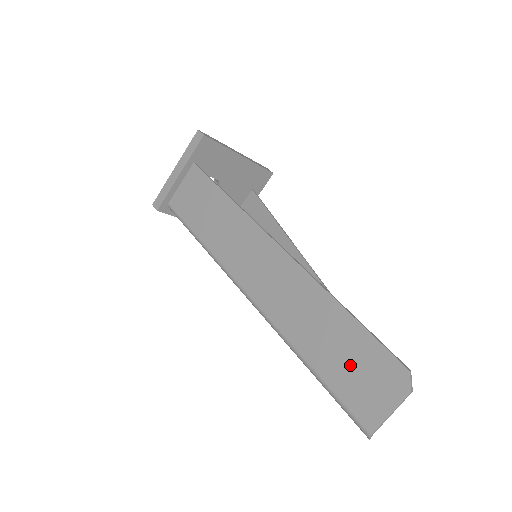
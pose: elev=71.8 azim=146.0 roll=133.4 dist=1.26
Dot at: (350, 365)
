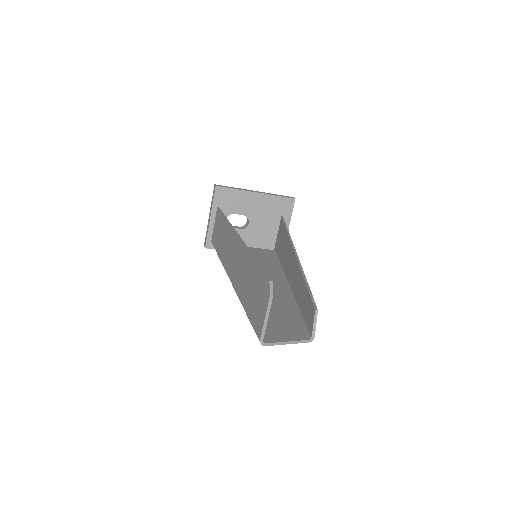
Dot at: (254, 296)
